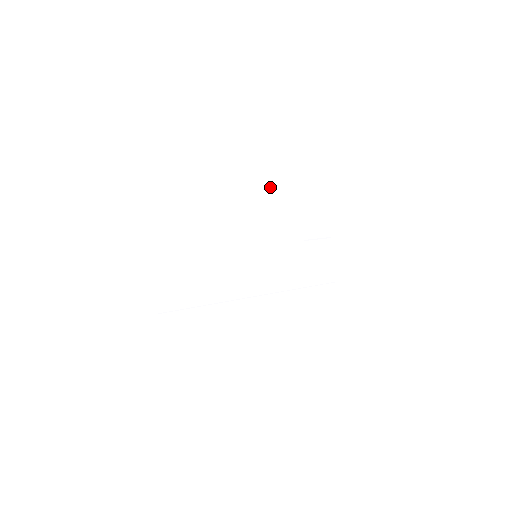
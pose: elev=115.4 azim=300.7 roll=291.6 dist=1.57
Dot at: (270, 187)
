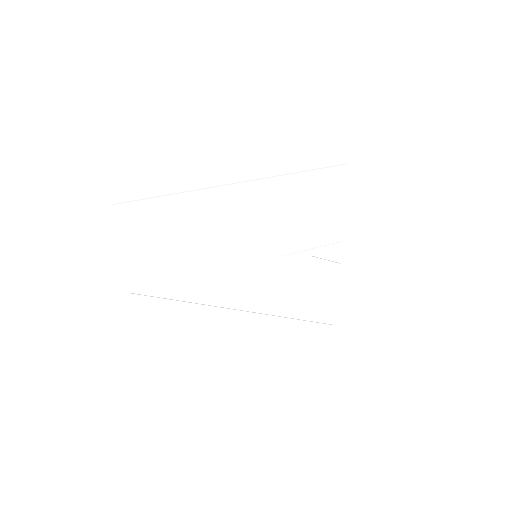
Dot at: (287, 174)
